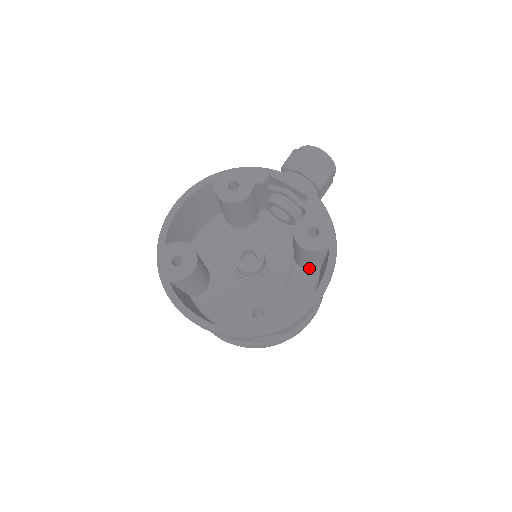
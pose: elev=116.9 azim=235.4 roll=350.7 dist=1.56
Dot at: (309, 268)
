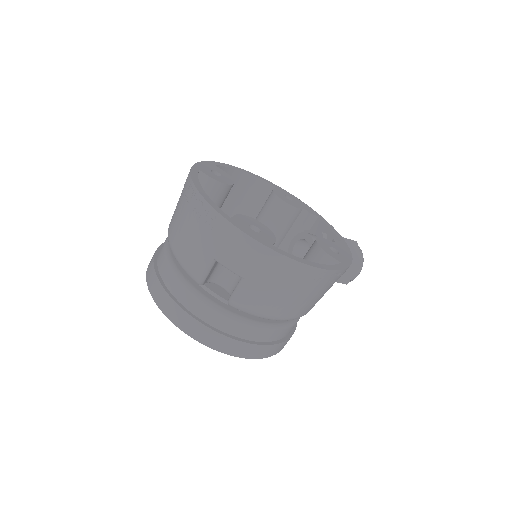
Dot at: occluded
